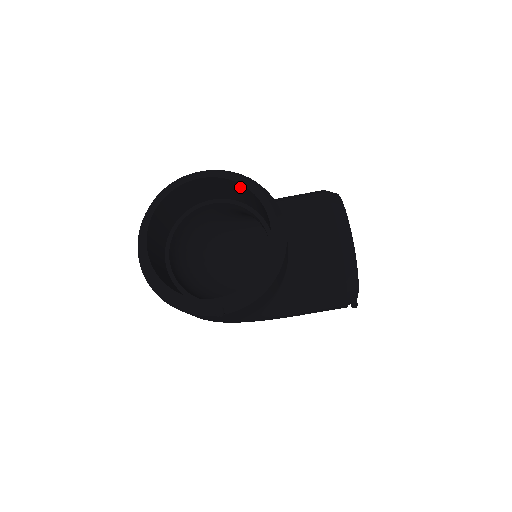
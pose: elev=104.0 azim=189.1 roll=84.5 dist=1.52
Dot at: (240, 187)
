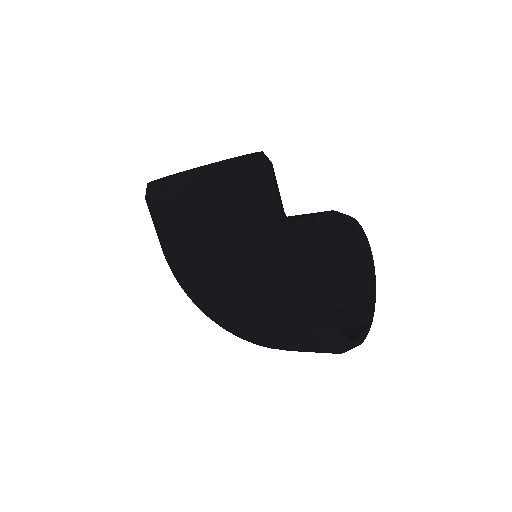
Dot at: occluded
